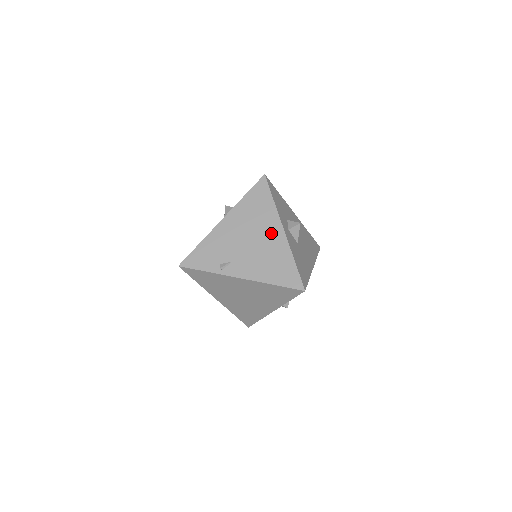
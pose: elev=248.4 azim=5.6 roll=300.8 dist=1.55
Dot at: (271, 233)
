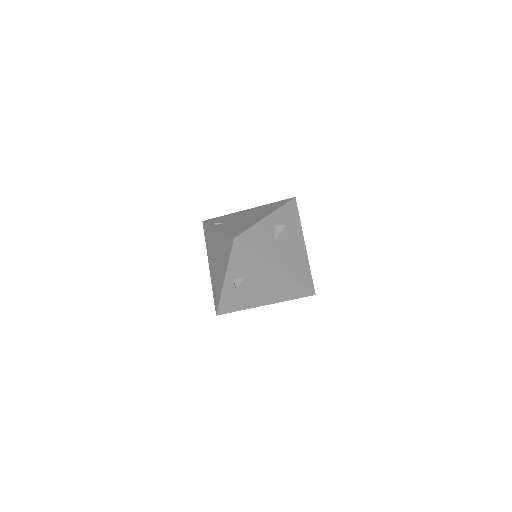
Dot at: (259, 216)
